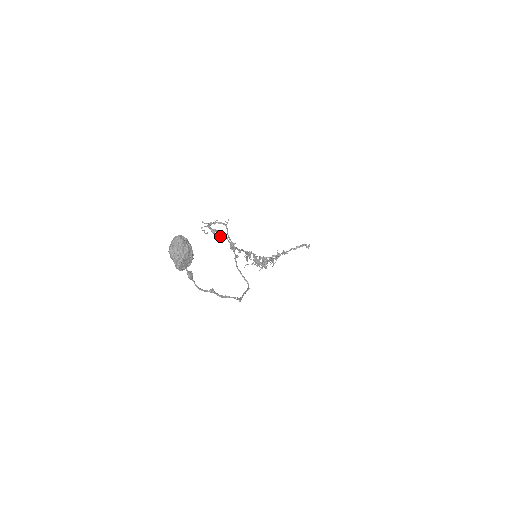
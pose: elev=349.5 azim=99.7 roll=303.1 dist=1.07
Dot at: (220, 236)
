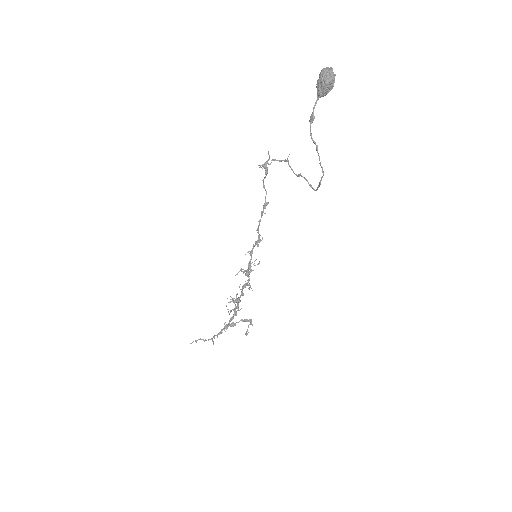
Dot at: (264, 186)
